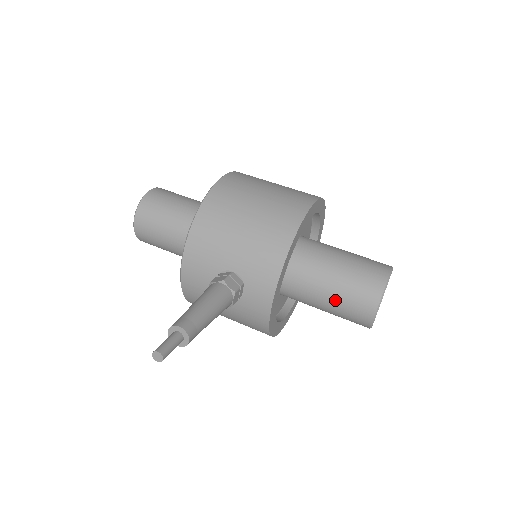
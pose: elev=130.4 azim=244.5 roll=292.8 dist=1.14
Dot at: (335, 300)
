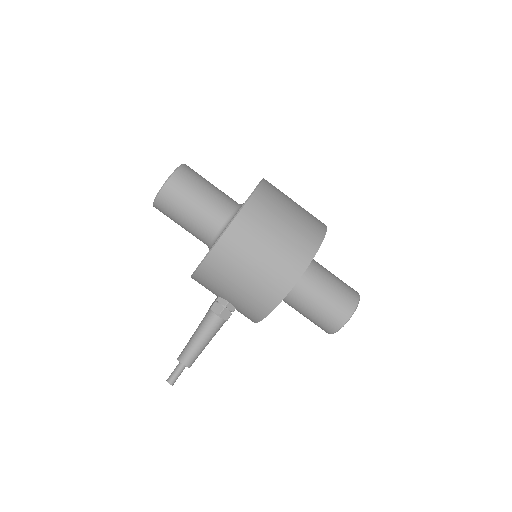
Dot at: (305, 316)
